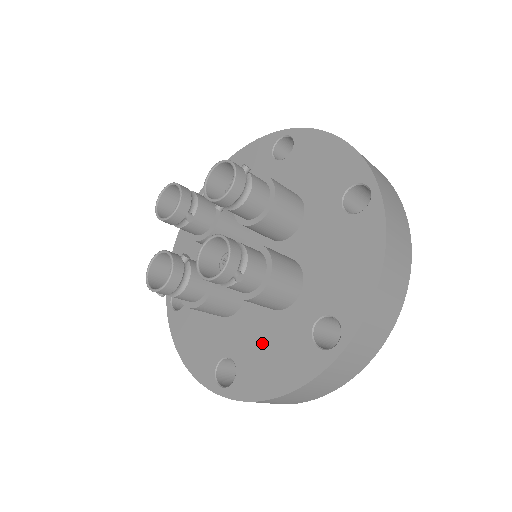
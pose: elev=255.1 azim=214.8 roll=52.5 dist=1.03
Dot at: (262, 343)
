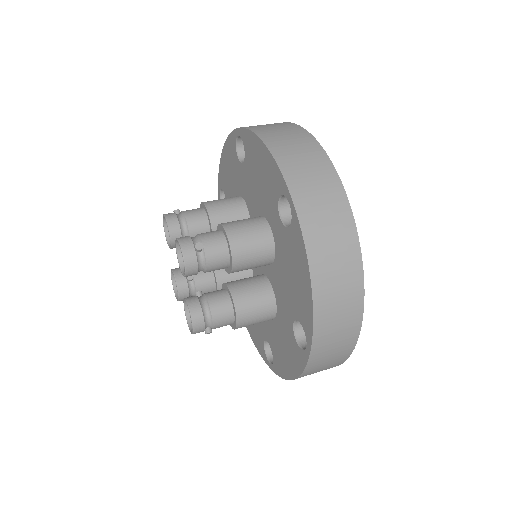
Dot at: (287, 281)
